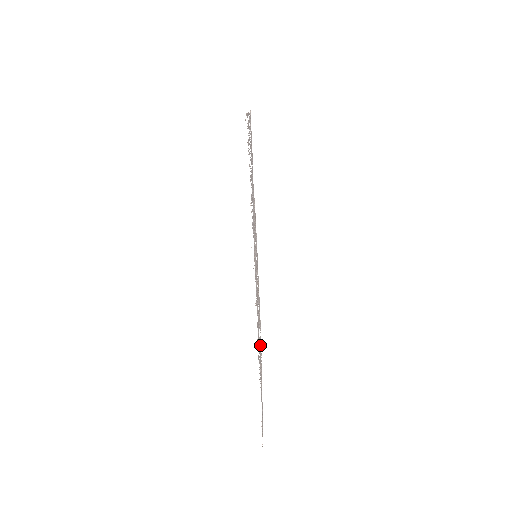
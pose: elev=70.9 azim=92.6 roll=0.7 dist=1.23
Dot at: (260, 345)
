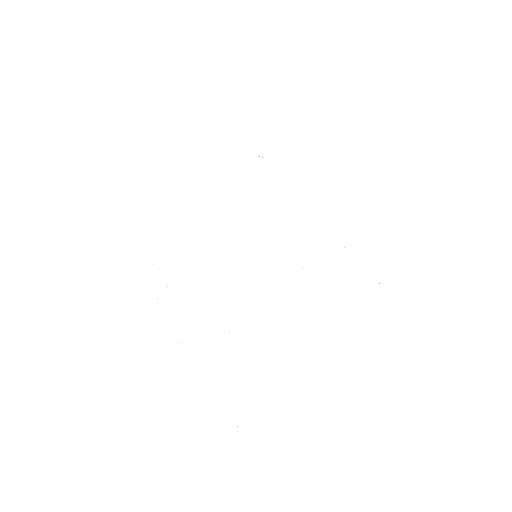
Dot at: occluded
